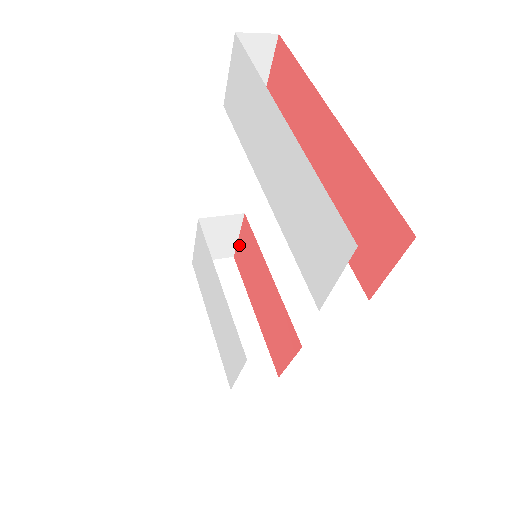
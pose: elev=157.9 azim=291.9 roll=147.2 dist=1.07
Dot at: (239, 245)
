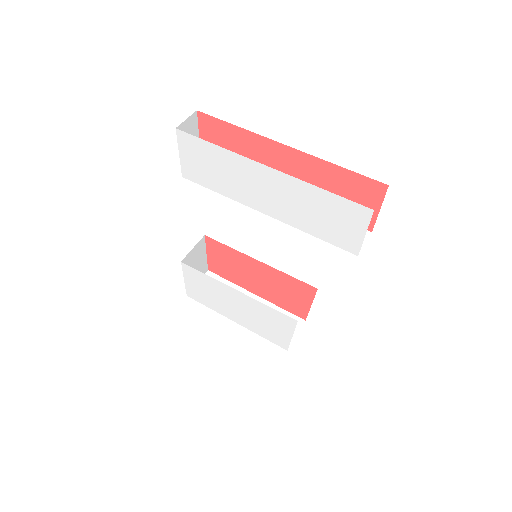
Dot at: (210, 259)
